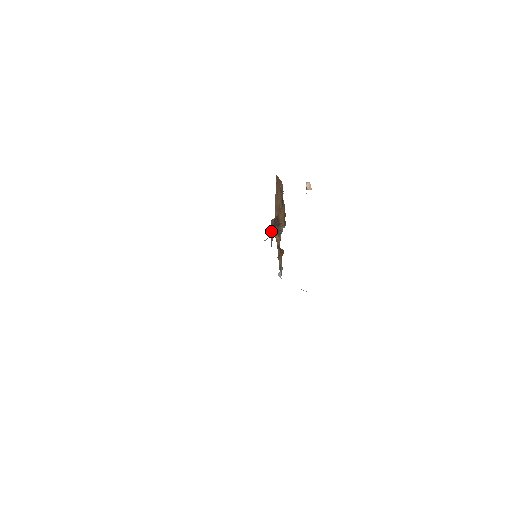
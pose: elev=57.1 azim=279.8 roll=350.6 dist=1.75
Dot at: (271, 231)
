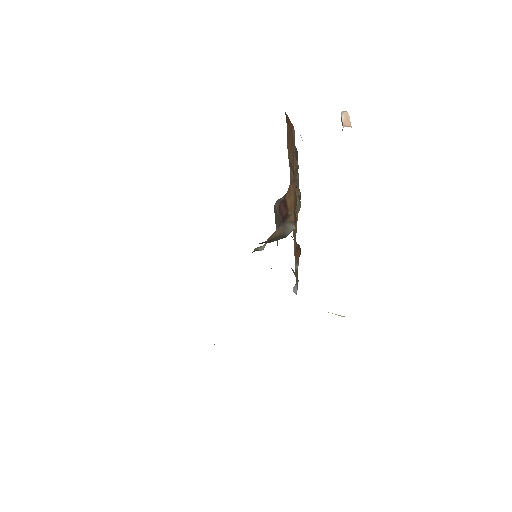
Dot at: (275, 222)
